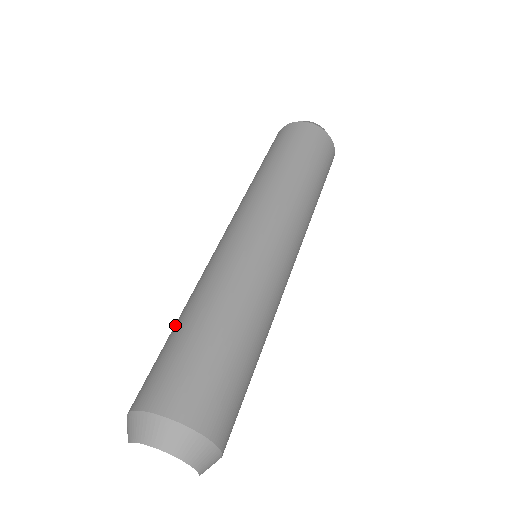
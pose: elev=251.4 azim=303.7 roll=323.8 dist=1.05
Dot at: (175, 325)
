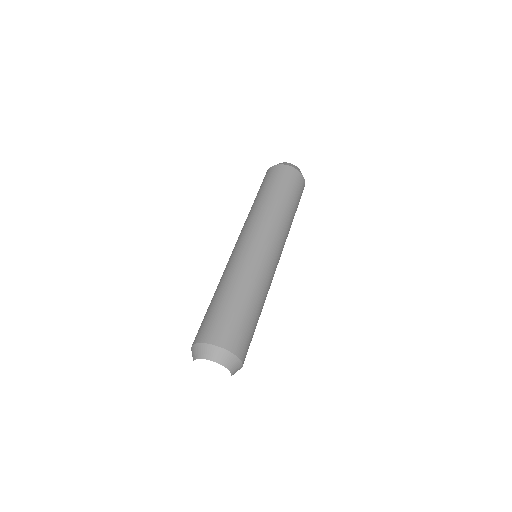
Dot at: (211, 300)
